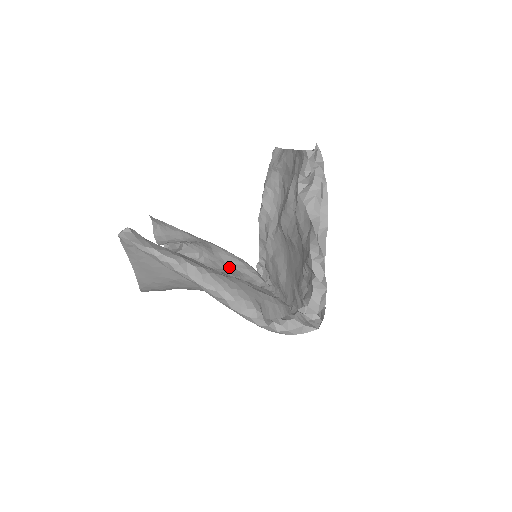
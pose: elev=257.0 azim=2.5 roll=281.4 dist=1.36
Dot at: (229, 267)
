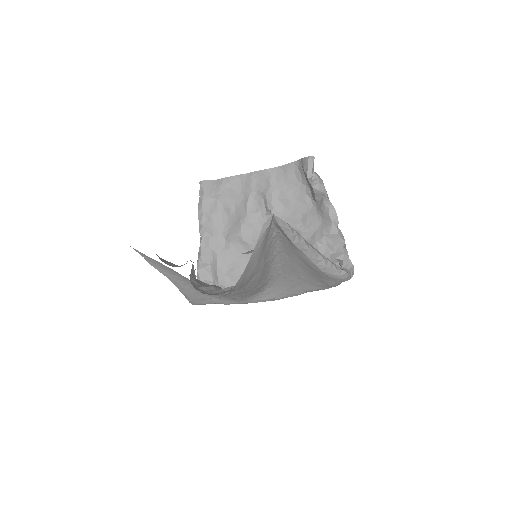
Dot at: occluded
